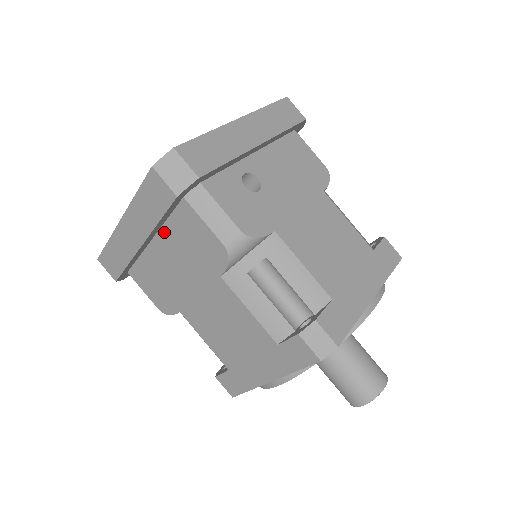
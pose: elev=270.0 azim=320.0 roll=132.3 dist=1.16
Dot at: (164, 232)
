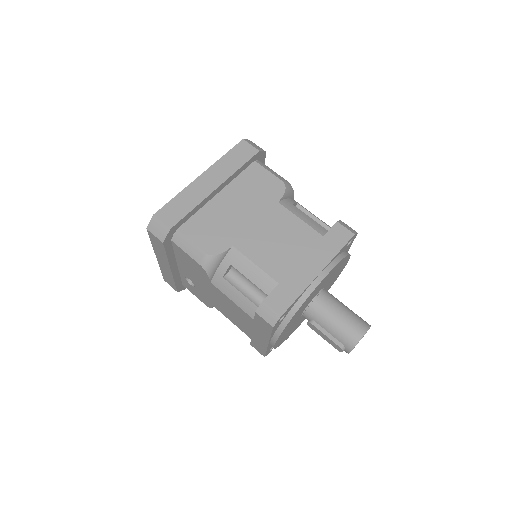
Dot at: (232, 185)
